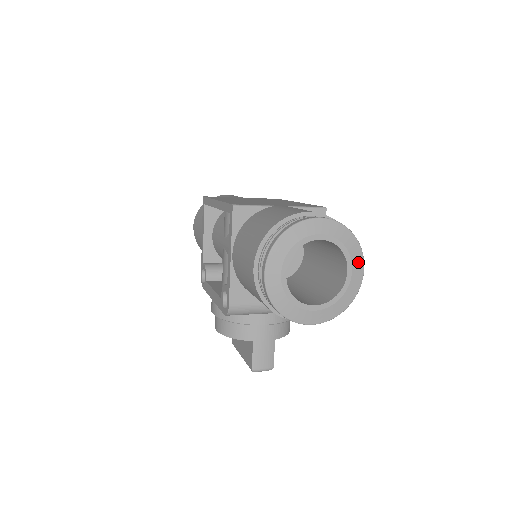
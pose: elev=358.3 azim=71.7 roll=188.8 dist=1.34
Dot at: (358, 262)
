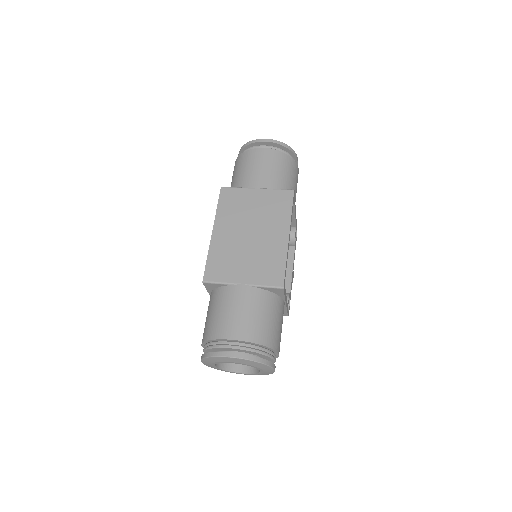
Dot at: (268, 369)
